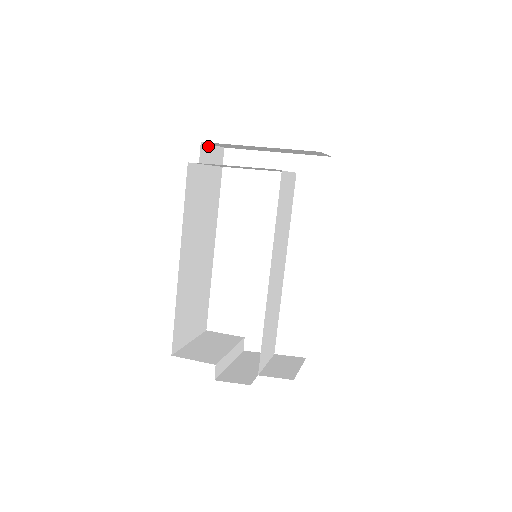
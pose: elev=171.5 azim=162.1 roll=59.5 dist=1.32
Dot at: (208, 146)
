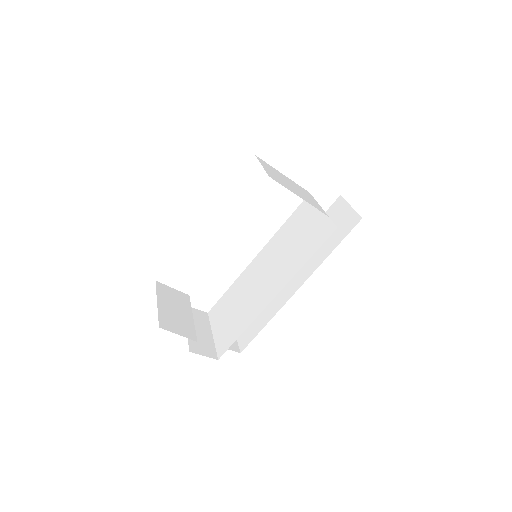
Dot at: occluded
